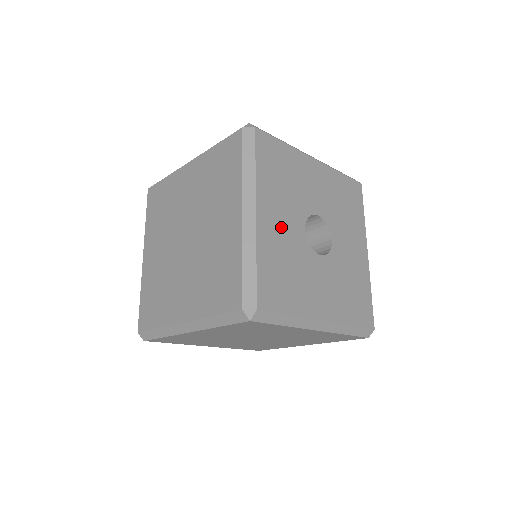
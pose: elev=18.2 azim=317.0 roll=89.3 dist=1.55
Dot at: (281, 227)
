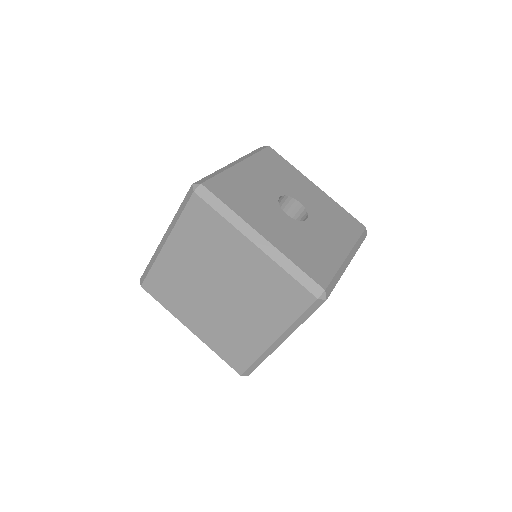
Dot at: (278, 228)
